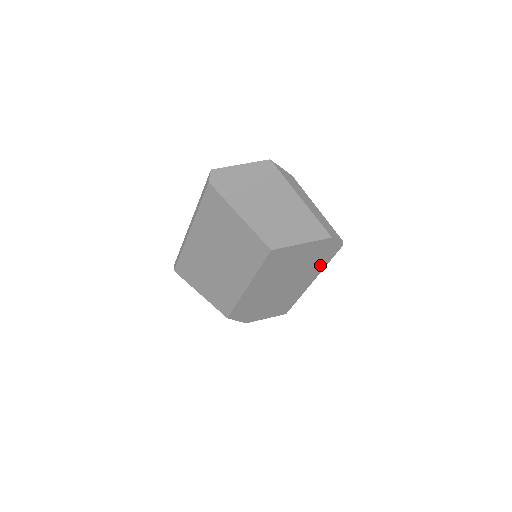
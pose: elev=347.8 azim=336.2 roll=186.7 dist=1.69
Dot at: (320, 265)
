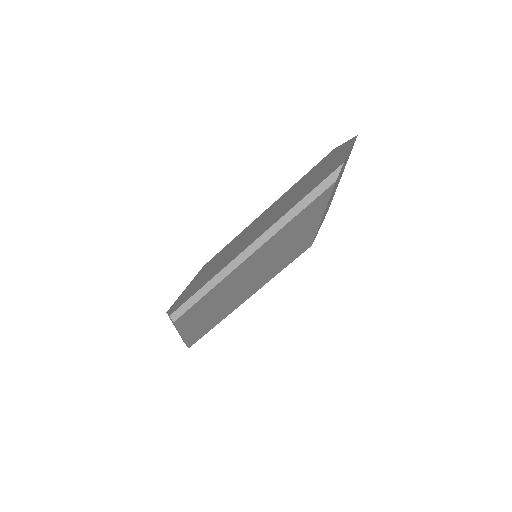
Dot at: occluded
